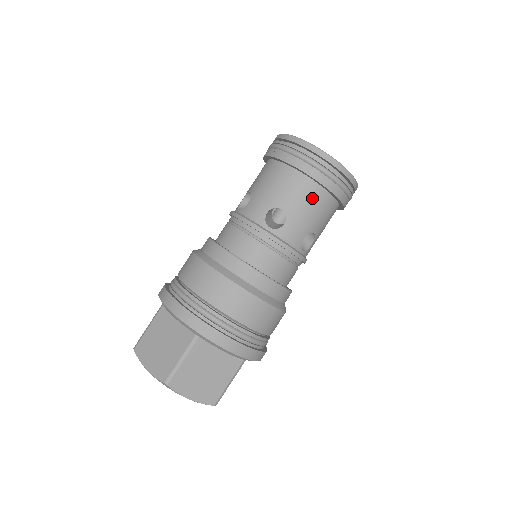
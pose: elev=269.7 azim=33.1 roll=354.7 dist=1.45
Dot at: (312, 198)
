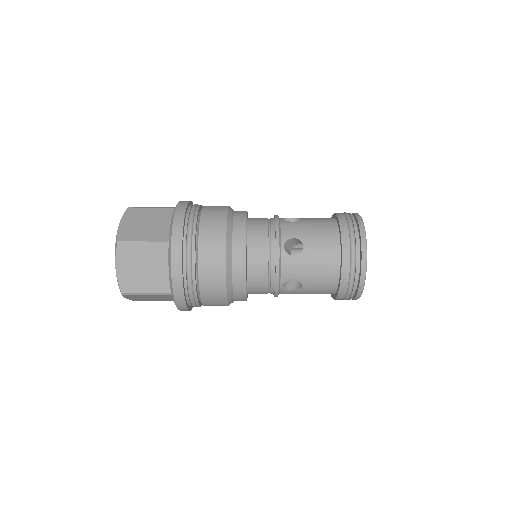
Dot at: (327, 264)
